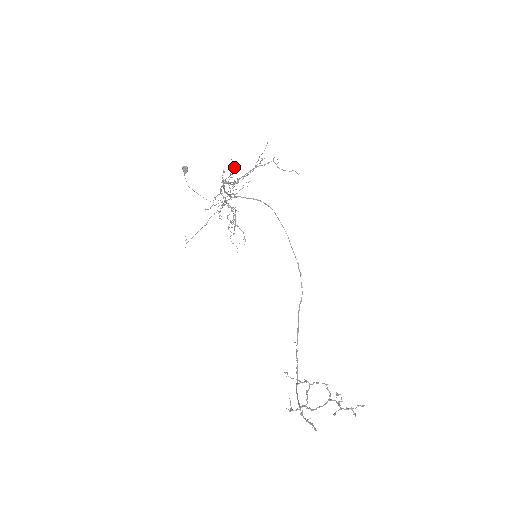
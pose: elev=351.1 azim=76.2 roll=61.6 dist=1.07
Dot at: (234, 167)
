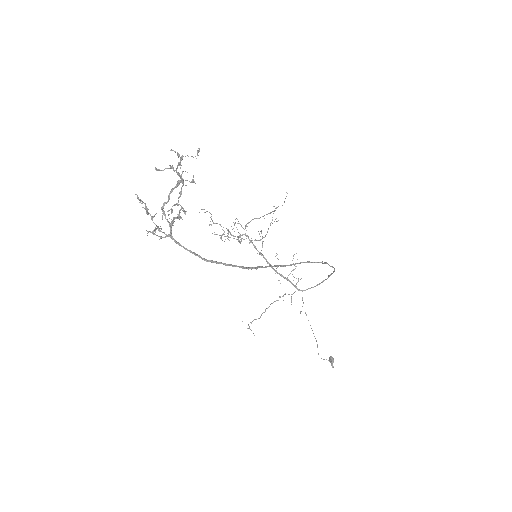
Dot at: occluded
